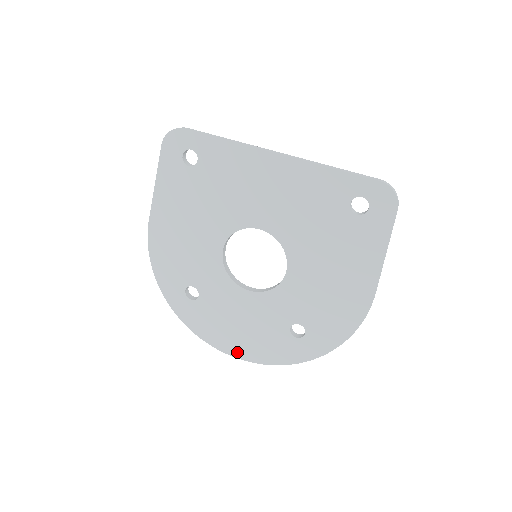
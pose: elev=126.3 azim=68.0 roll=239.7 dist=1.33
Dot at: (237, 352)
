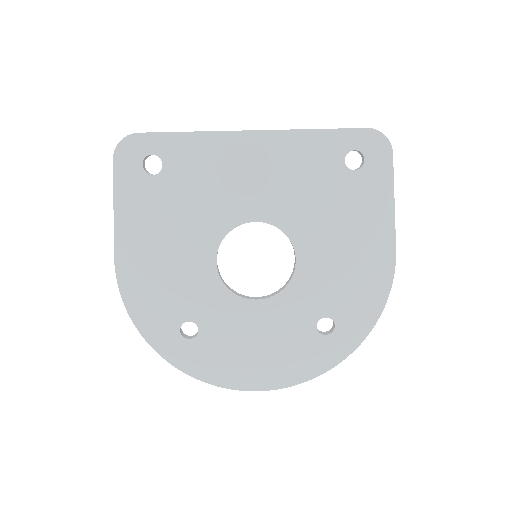
Dot at: (262, 383)
